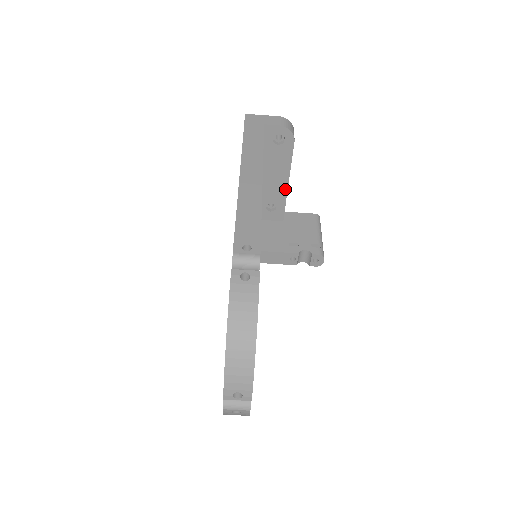
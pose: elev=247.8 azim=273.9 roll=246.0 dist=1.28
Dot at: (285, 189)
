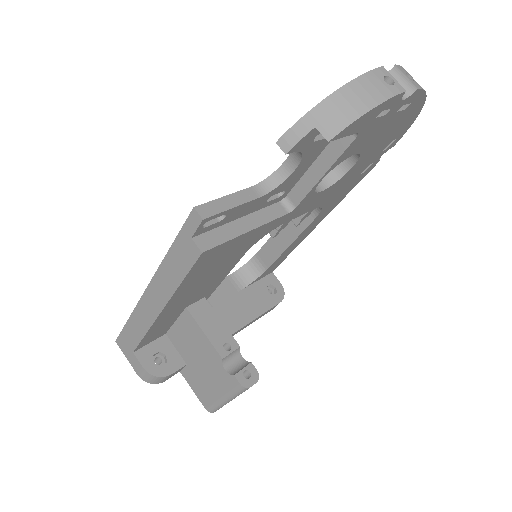
Dot at: (239, 326)
